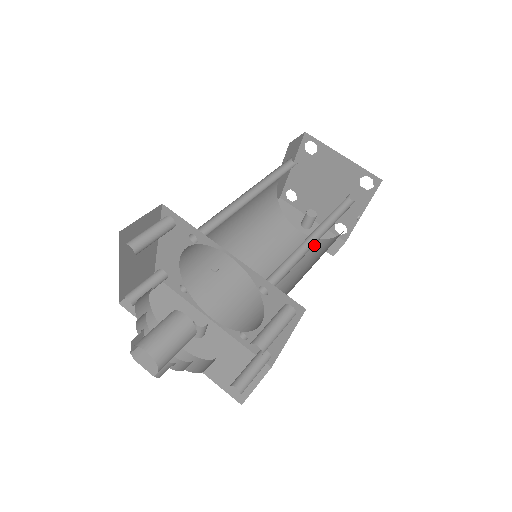
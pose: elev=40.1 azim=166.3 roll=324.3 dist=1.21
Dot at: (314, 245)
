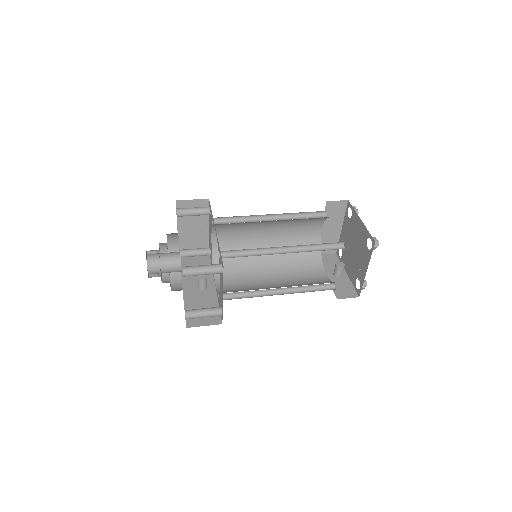
Dot at: (323, 283)
